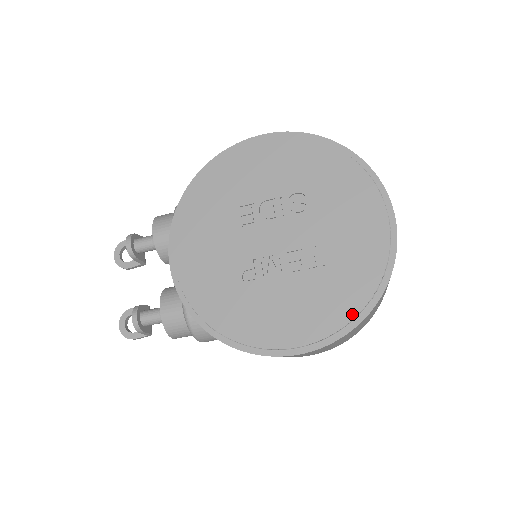
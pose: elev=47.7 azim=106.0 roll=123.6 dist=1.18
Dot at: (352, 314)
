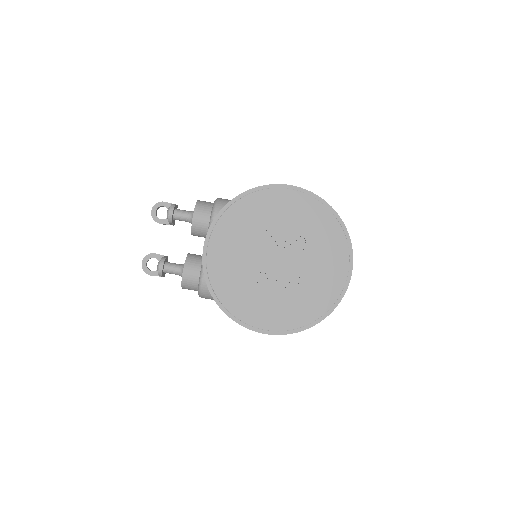
Dot at: (305, 323)
